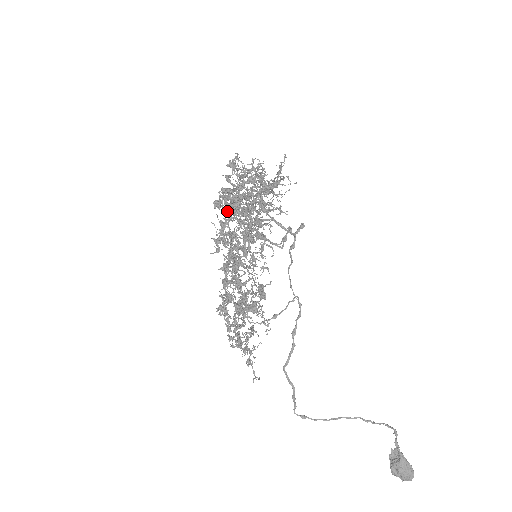
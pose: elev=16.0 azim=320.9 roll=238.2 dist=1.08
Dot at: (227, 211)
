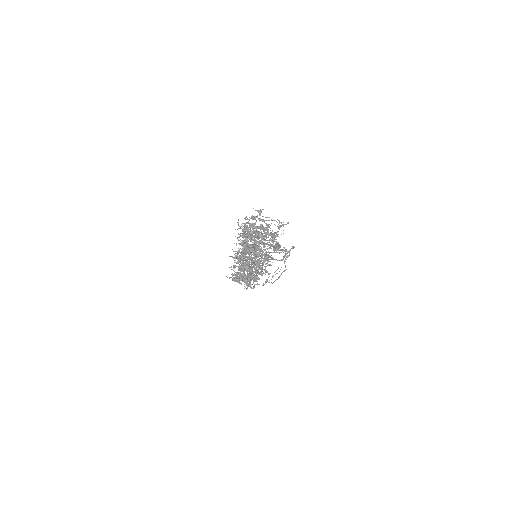
Dot at: occluded
